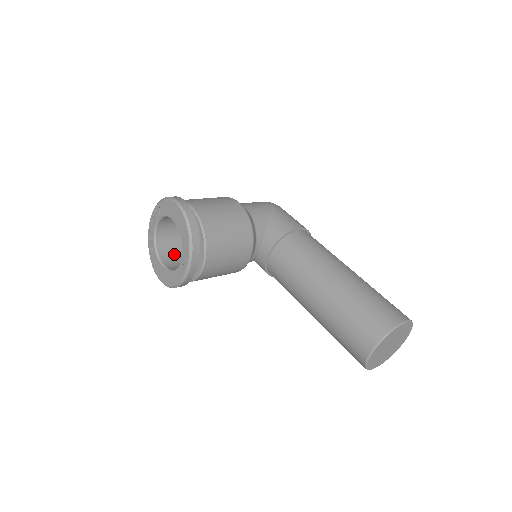
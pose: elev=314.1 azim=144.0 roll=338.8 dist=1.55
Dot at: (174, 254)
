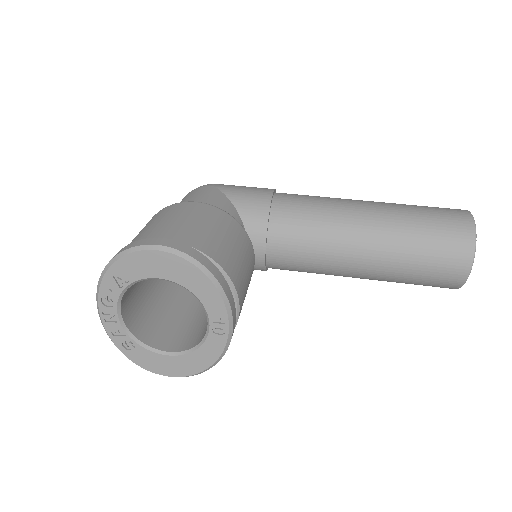
Dot at: (159, 328)
